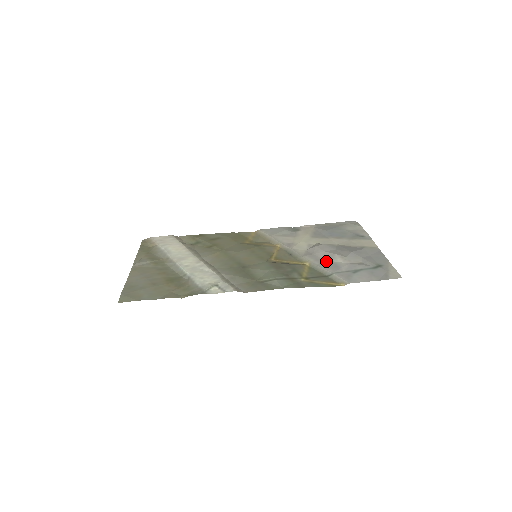
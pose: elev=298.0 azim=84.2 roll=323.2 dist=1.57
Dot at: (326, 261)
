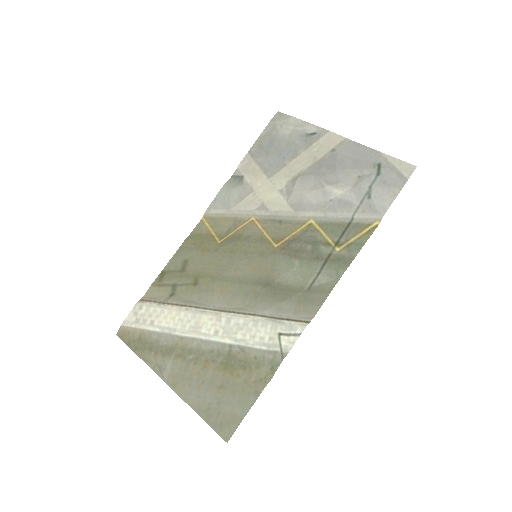
Dot at: (326, 204)
